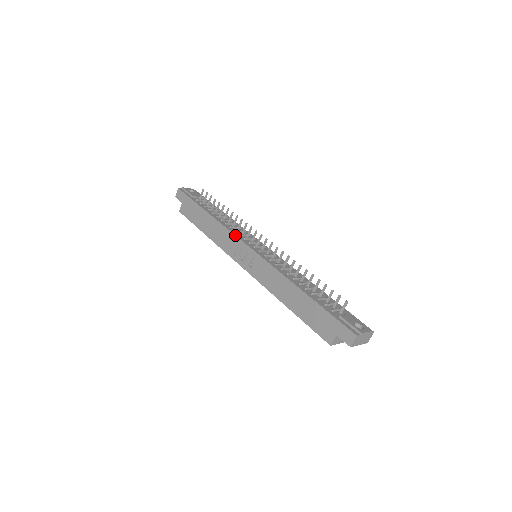
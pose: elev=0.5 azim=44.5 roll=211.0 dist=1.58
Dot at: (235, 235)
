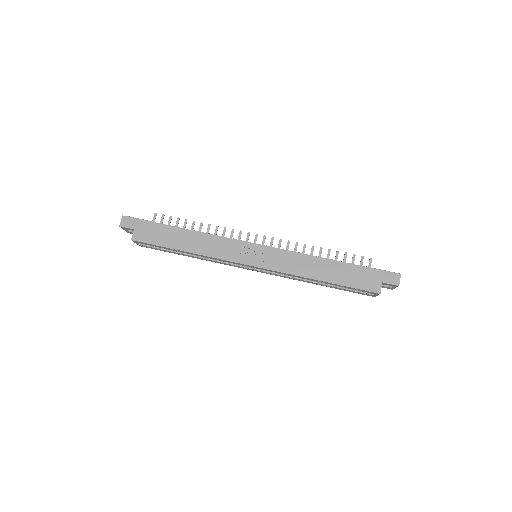
Dot at: occluded
